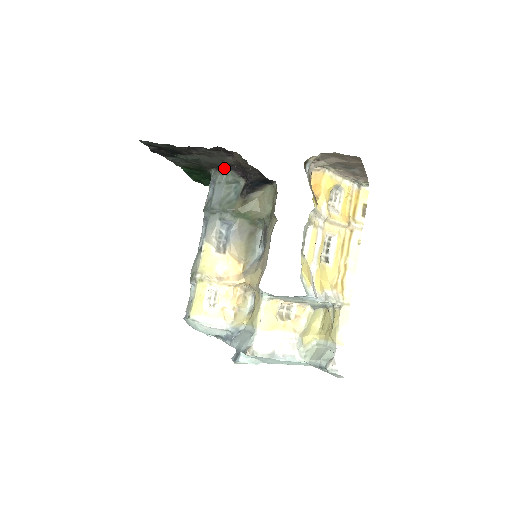
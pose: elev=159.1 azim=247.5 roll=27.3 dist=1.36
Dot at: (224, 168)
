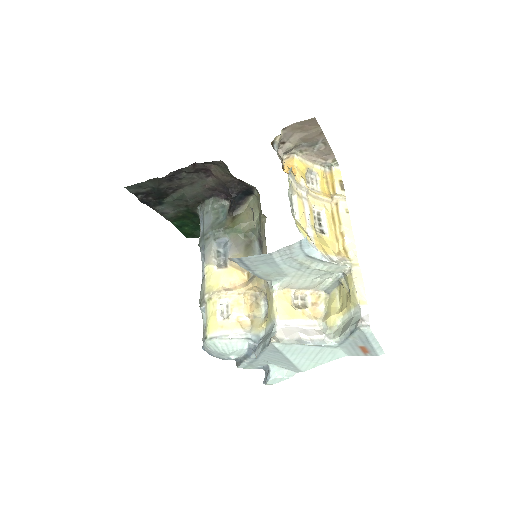
Dot at: (208, 197)
